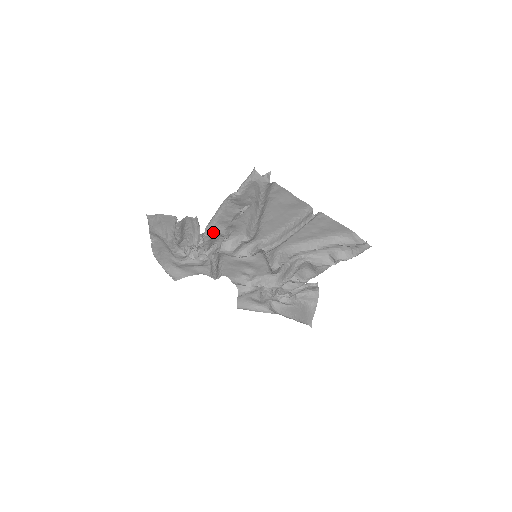
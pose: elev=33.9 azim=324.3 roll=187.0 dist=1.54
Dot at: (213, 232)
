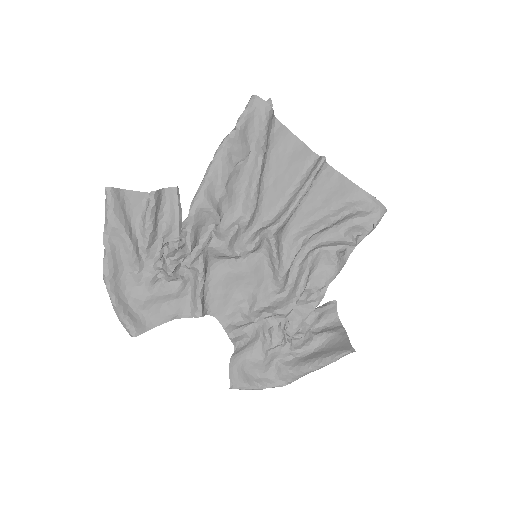
Dot at: (202, 207)
